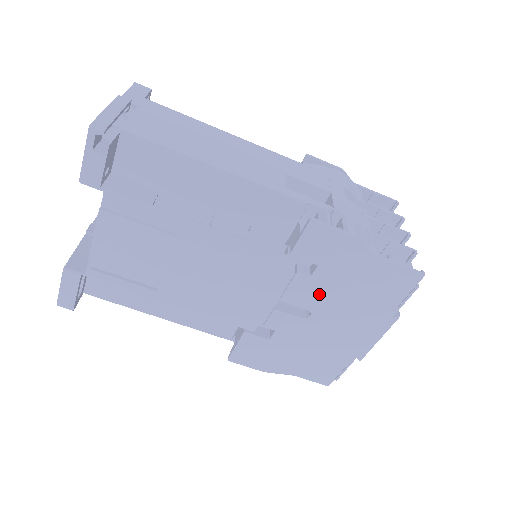
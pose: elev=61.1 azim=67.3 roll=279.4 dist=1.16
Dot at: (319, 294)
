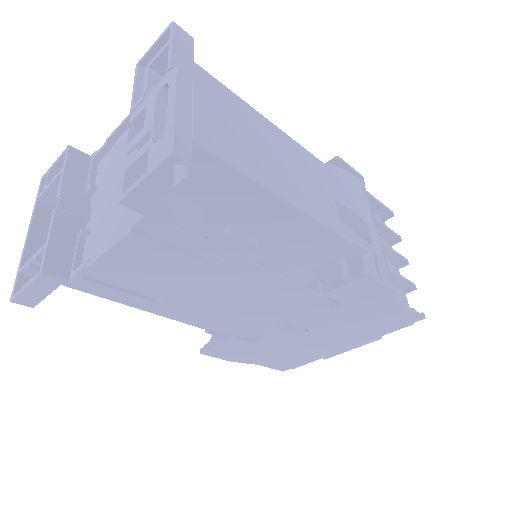
Dot at: (327, 321)
